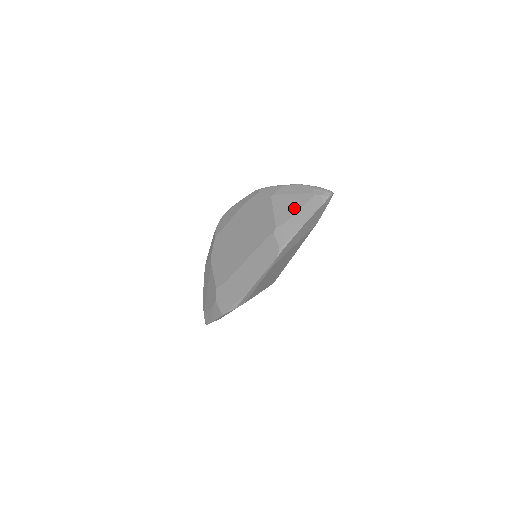
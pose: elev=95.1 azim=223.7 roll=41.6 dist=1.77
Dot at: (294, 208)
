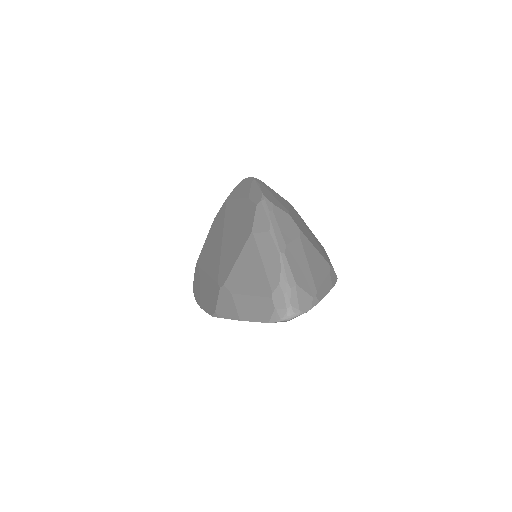
Dot at: (248, 285)
